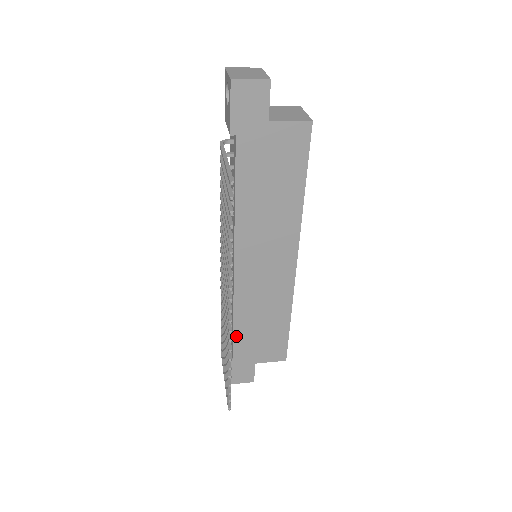
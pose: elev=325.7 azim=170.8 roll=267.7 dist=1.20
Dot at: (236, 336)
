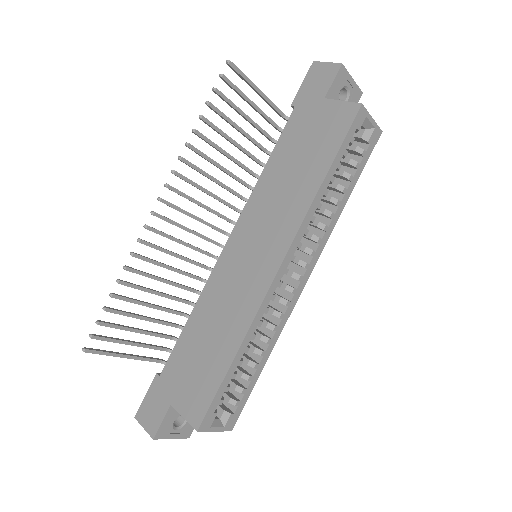
Dot at: (180, 342)
